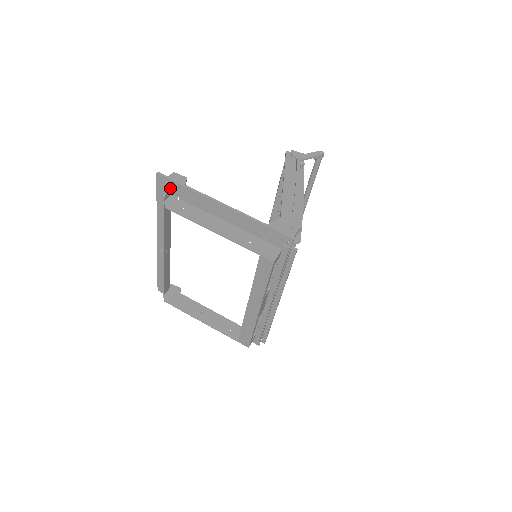
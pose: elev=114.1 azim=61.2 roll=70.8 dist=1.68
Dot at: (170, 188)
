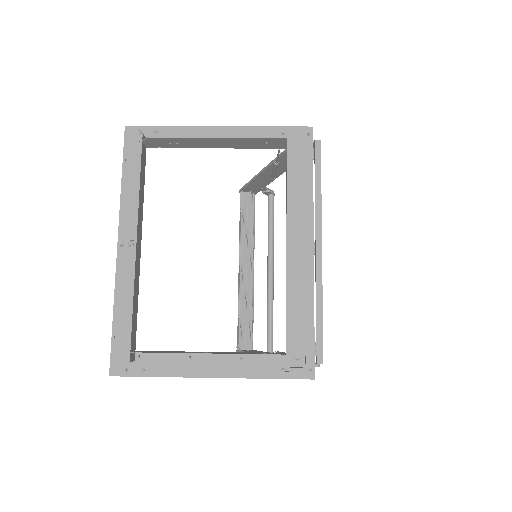
Dot at: occluded
